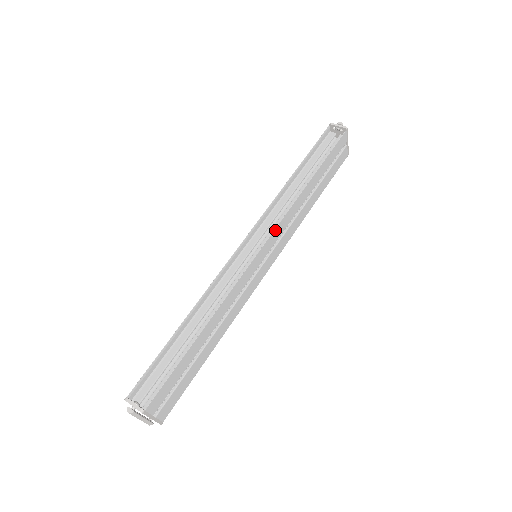
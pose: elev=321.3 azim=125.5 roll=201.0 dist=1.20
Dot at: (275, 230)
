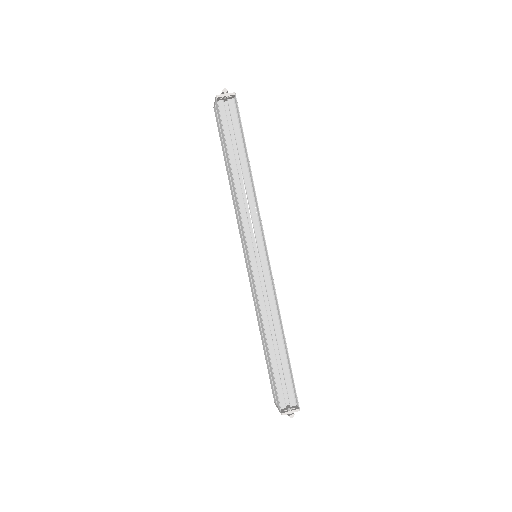
Dot at: (263, 231)
